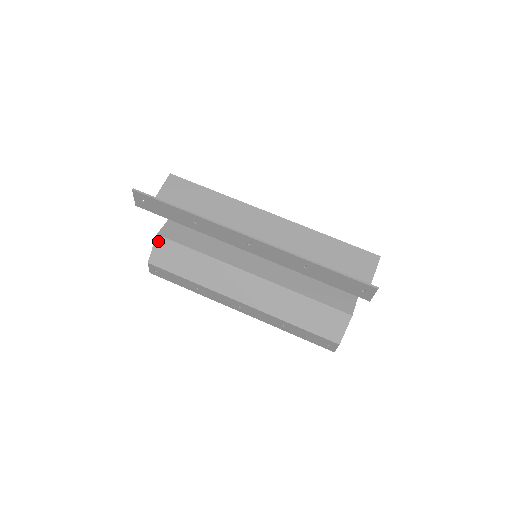
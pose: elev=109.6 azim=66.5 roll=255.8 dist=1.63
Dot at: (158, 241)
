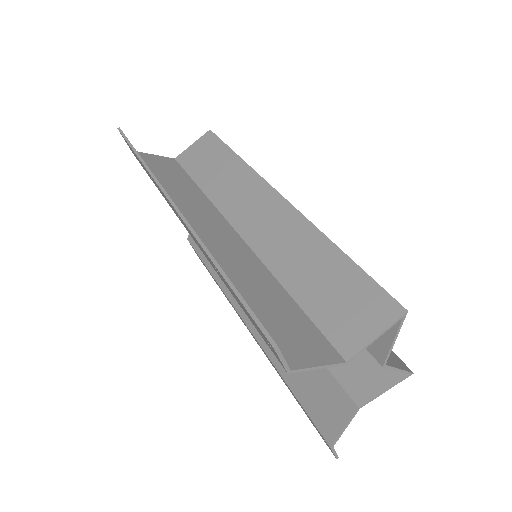
Dot at: occluded
